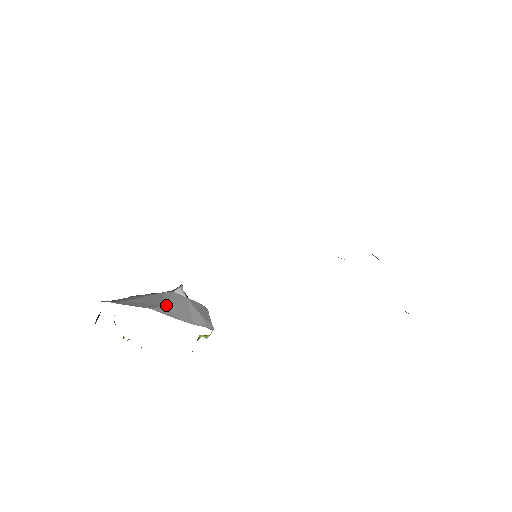
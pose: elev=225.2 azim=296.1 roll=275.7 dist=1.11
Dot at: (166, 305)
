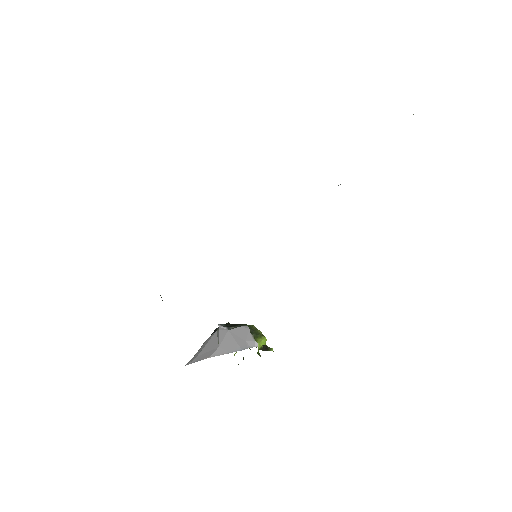
Dot at: (218, 346)
